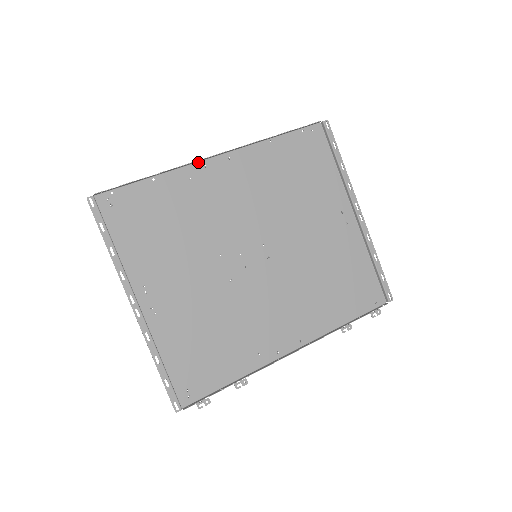
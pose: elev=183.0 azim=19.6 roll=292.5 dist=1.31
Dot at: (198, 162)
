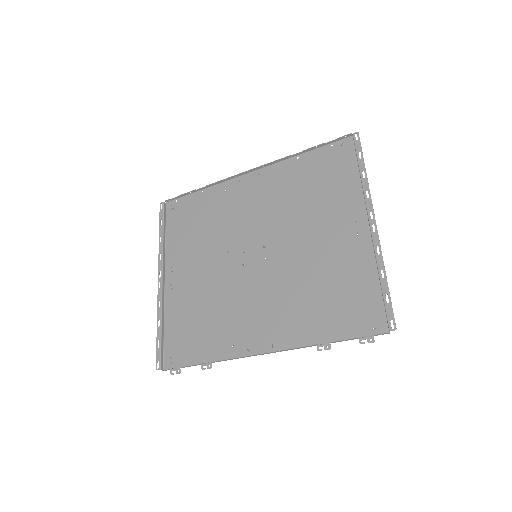
Dot at: (235, 178)
